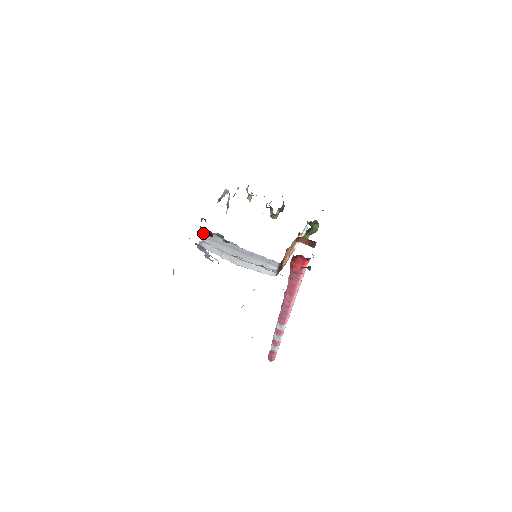
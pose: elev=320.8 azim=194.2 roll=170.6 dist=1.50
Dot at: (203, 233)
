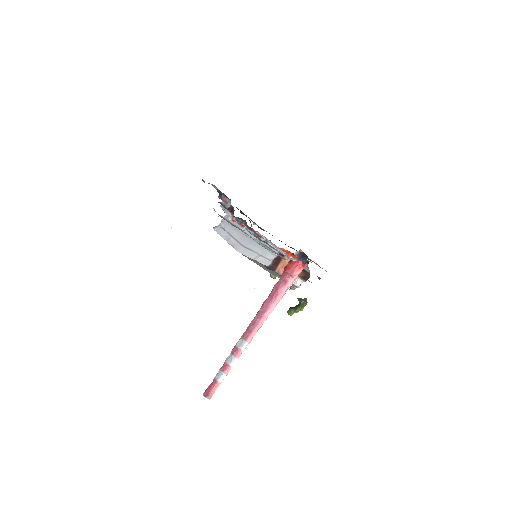
Dot at: occluded
